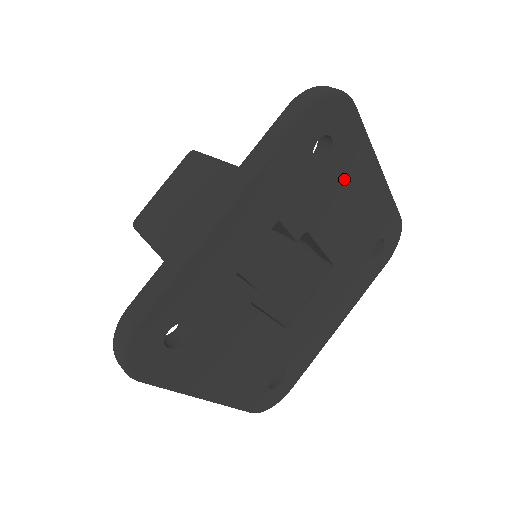
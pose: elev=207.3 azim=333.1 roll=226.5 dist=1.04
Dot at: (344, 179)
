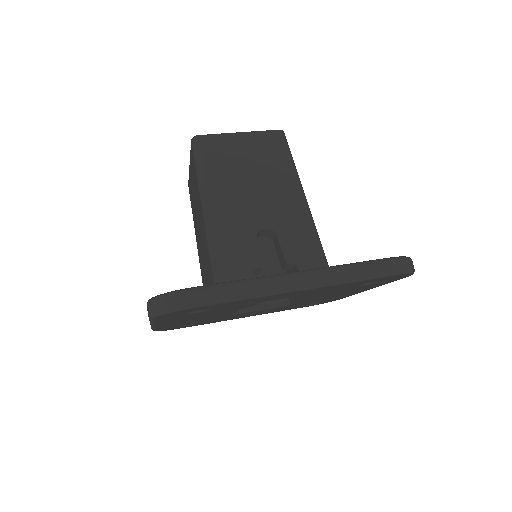
Dot at: (355, 289)
